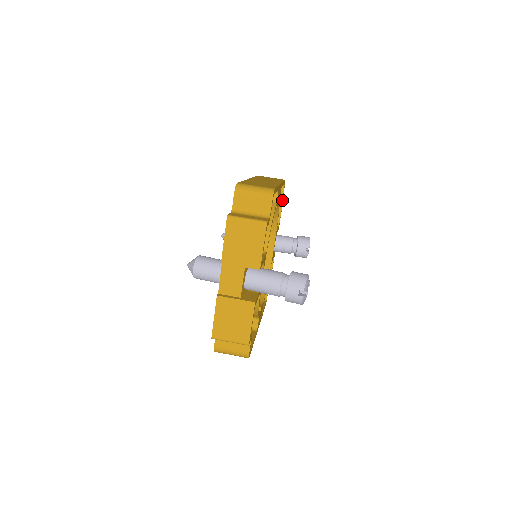
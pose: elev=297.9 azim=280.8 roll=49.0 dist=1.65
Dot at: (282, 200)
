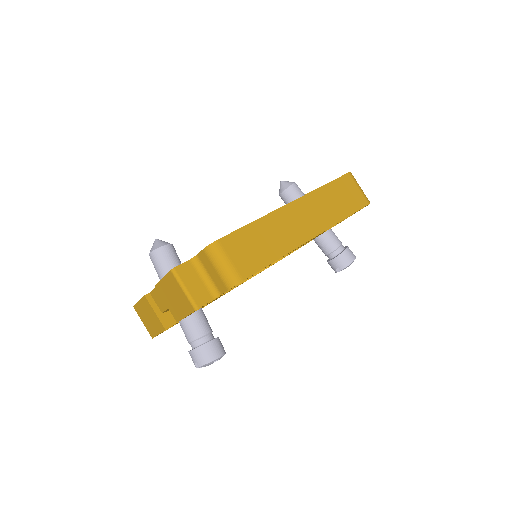
Dot at: occluded
